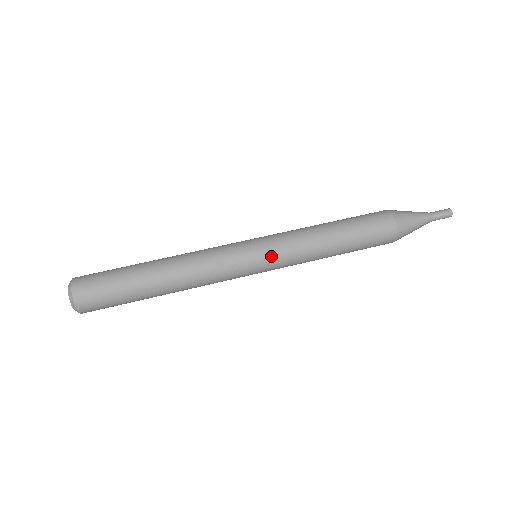
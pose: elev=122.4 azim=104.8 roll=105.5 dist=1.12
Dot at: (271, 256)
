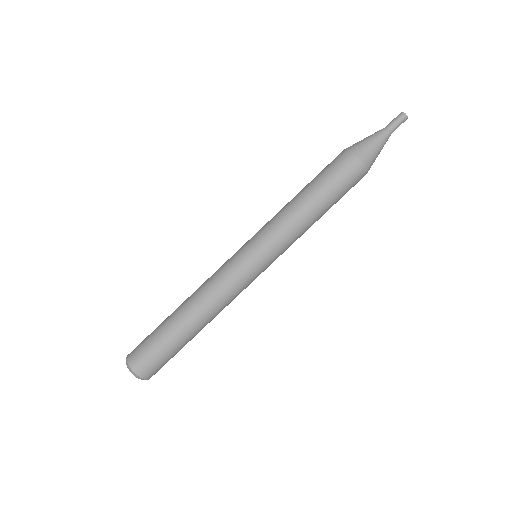
Dot at: occluded
